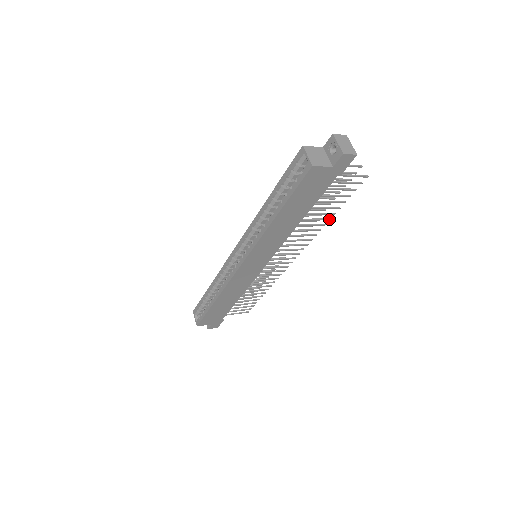
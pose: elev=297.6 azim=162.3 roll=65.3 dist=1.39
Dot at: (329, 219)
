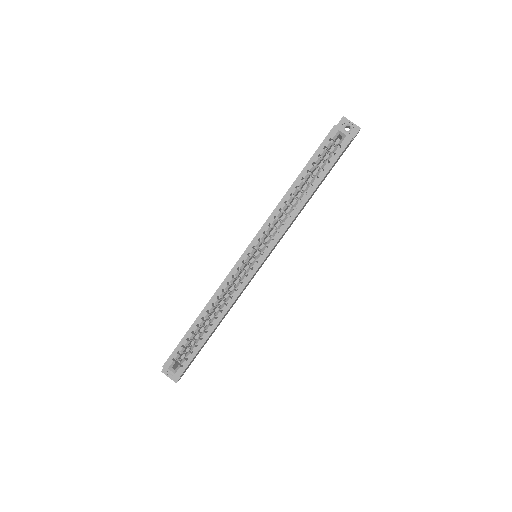
Dot at: occluded
